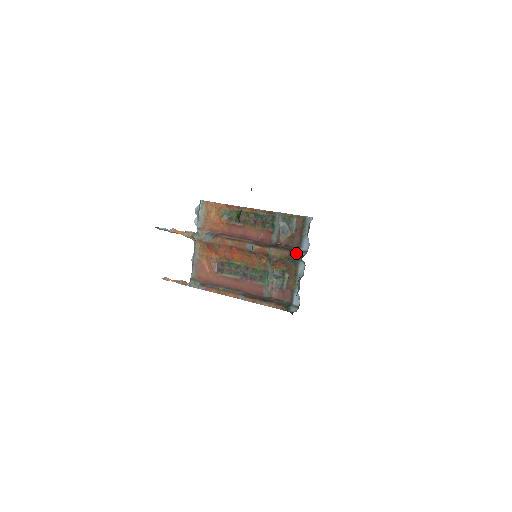
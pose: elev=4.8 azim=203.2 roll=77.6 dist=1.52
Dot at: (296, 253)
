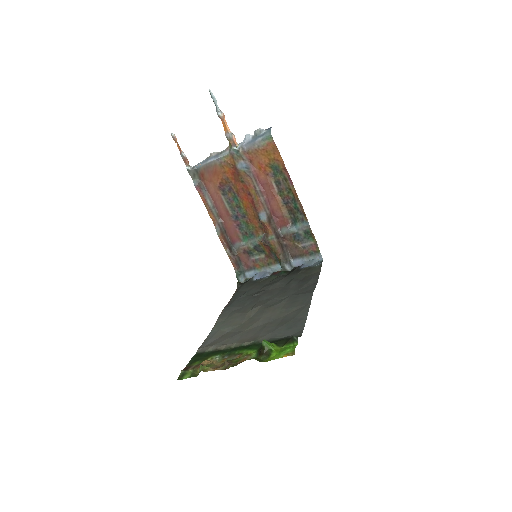
Dot at: (285, 261)
